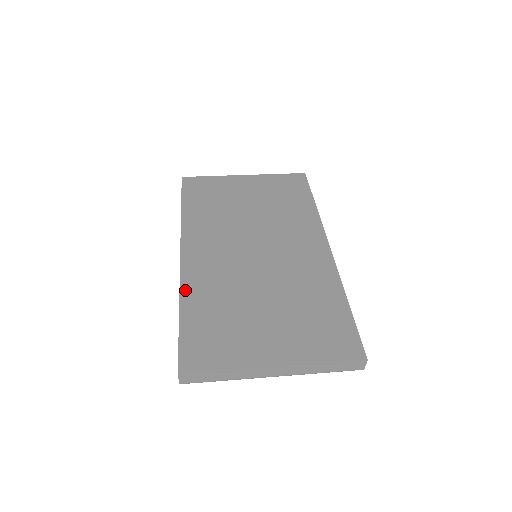
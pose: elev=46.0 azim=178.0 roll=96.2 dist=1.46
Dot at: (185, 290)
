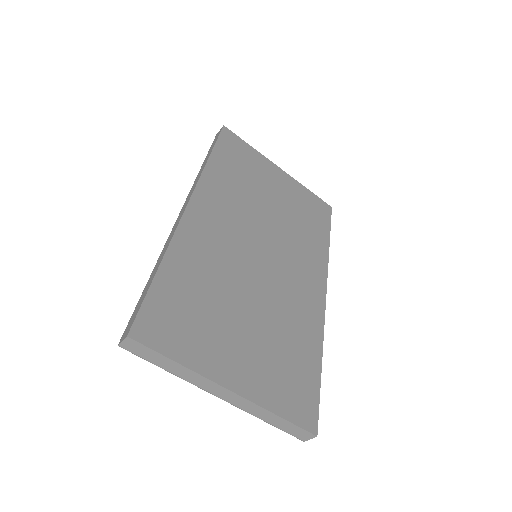
Dot at: (177, 244)
